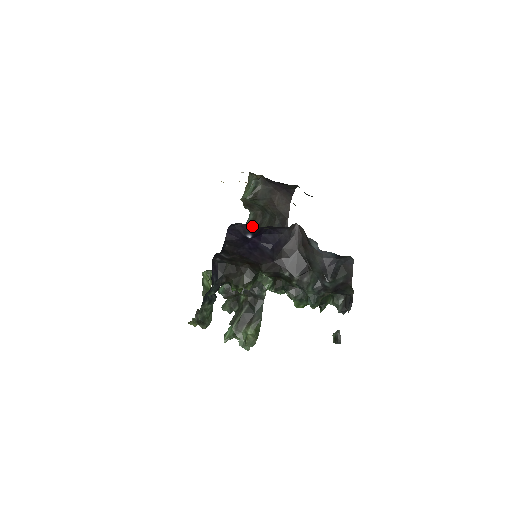
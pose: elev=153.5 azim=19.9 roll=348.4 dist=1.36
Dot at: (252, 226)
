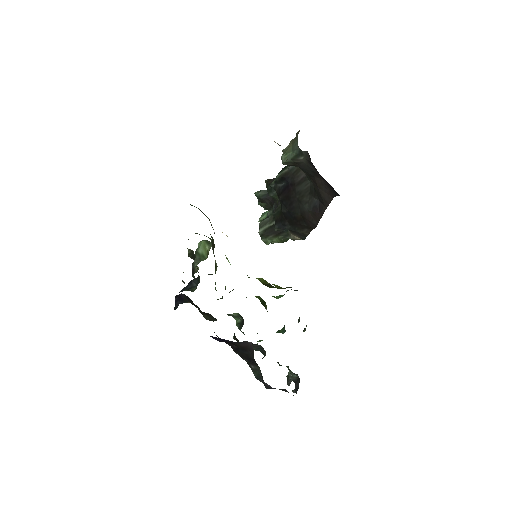
Dot at: occluded
